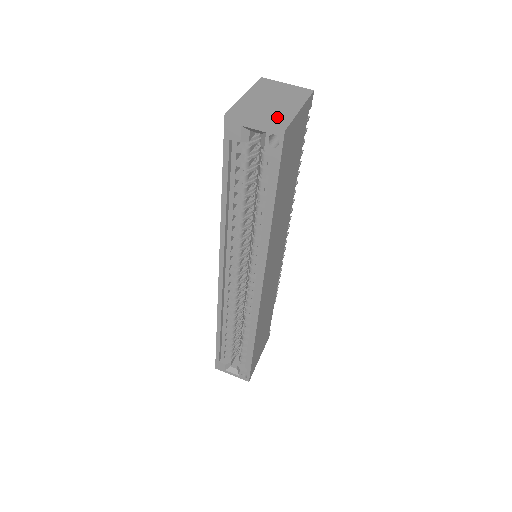
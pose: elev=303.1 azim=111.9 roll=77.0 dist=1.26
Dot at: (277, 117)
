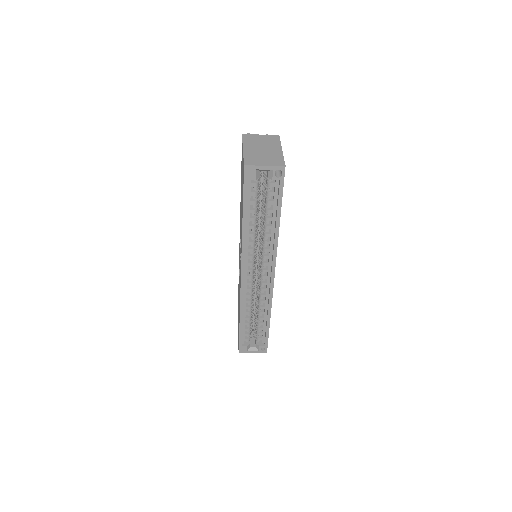
Dot at: (274, 158)
